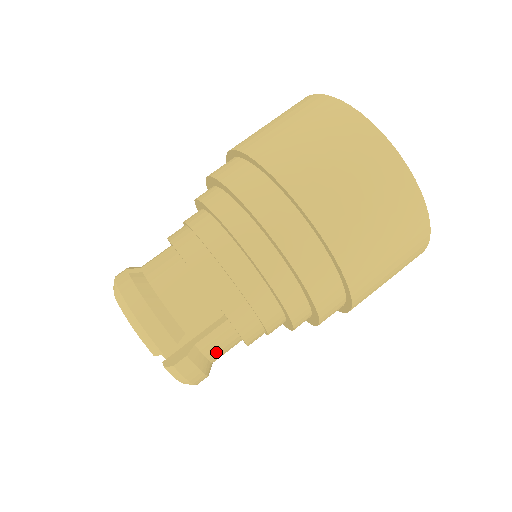
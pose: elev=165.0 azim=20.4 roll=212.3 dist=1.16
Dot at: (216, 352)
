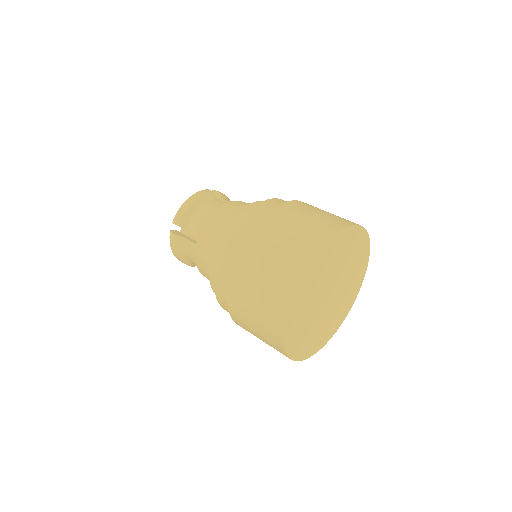
Dot at: (189, 254)
